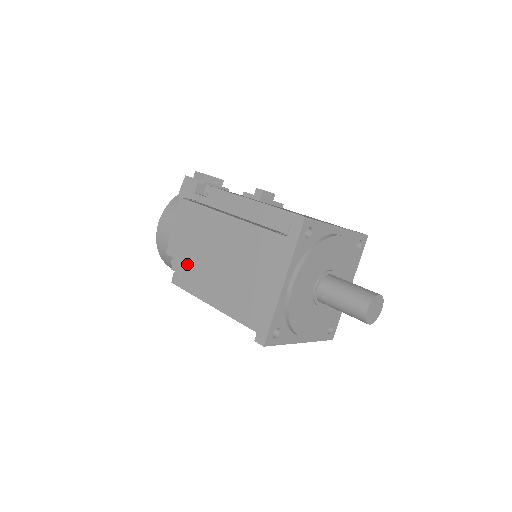
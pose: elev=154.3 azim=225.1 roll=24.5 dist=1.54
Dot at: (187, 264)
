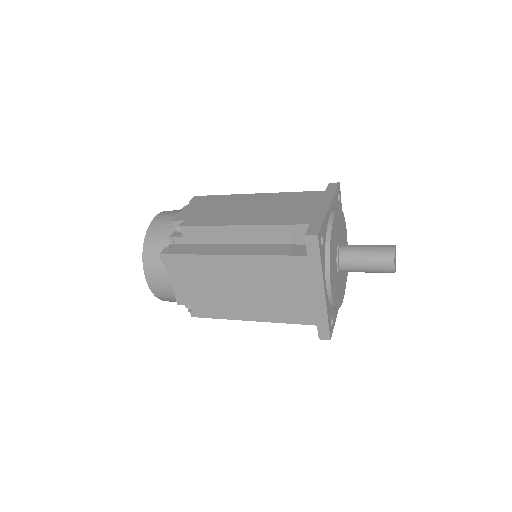
Dot at: (204, 219)
